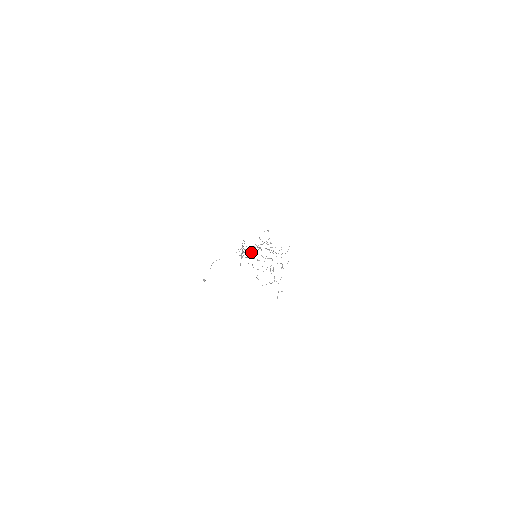
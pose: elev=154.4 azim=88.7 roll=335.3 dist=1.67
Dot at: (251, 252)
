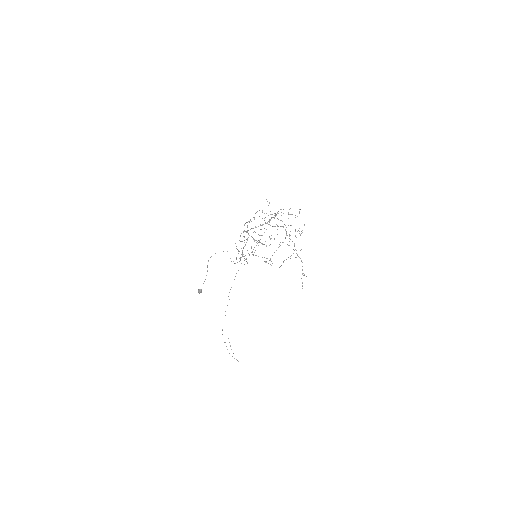
Dot at: occluded
